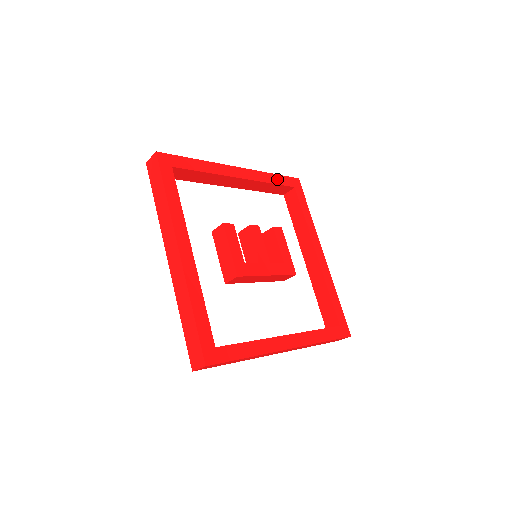
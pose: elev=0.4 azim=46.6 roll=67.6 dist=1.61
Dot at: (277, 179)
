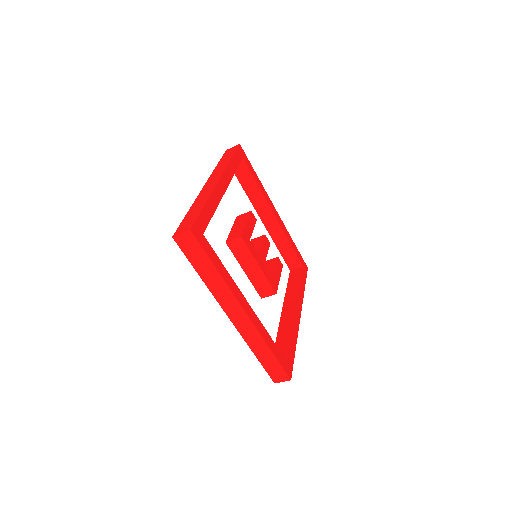
Dot at: (295, 248)
